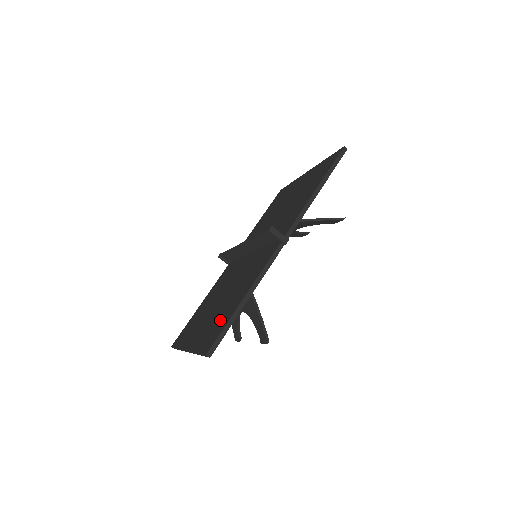
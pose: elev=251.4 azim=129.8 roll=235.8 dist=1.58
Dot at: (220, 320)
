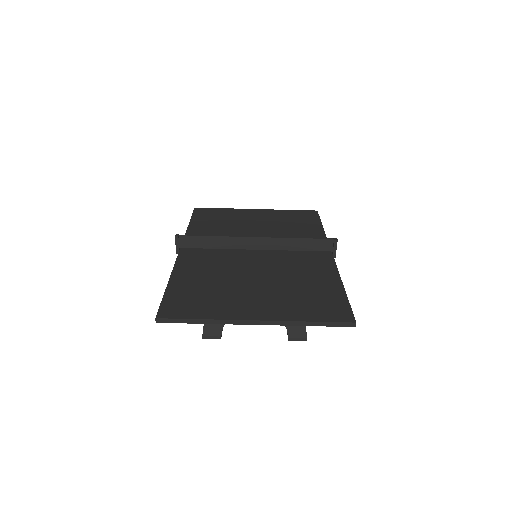
Dot at: (318, 298)
